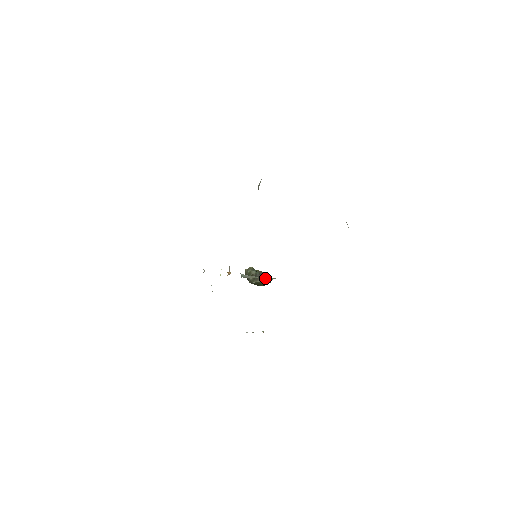
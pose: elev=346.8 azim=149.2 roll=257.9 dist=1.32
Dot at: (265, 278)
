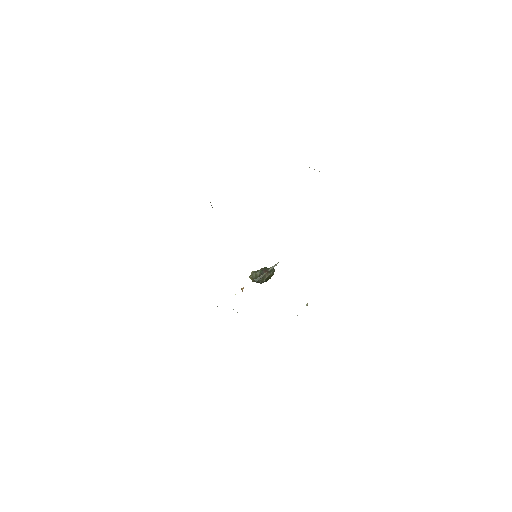
Dot at: occluded
